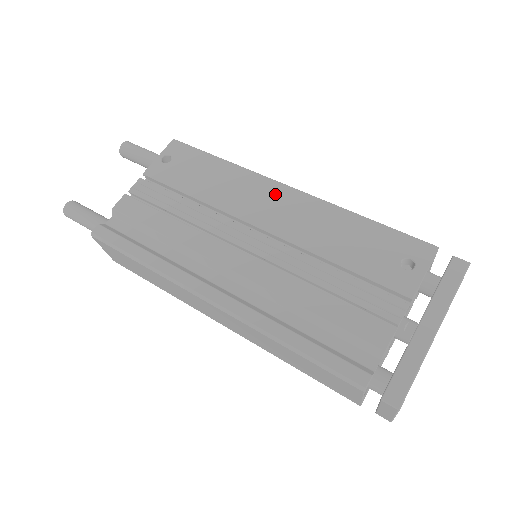
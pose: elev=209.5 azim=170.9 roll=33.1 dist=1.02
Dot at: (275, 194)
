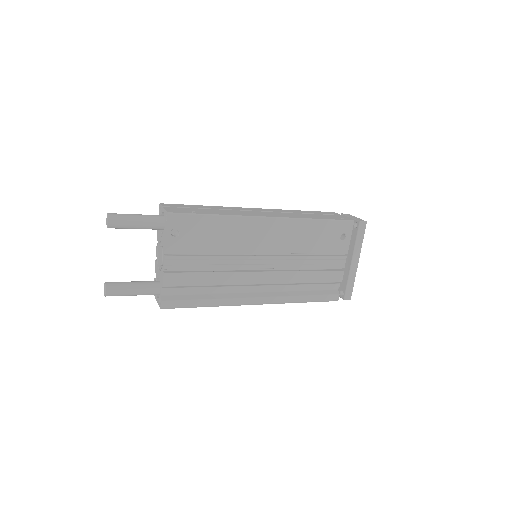
Dot at: (264, 227)
